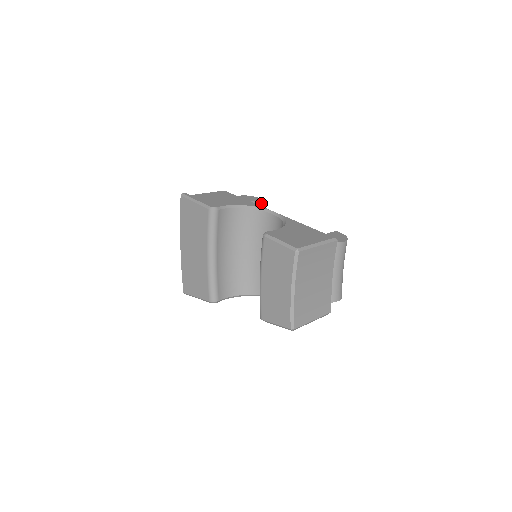
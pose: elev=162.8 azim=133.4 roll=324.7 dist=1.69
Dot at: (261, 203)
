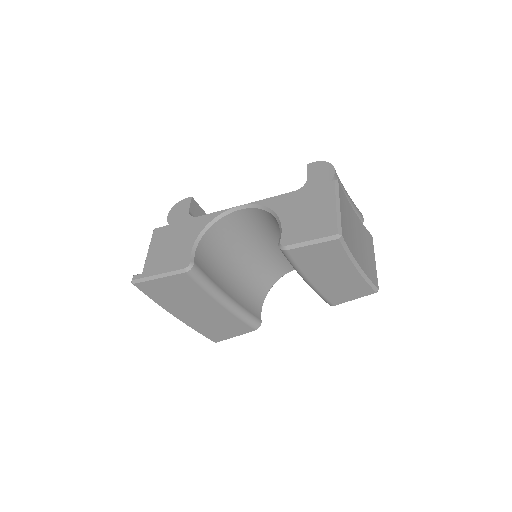
Dot at: (194, 201)
